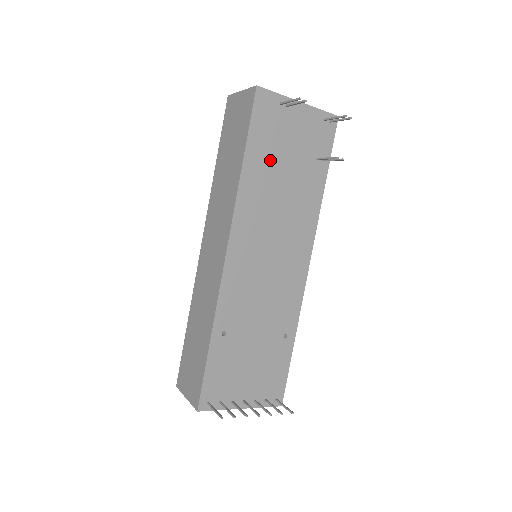
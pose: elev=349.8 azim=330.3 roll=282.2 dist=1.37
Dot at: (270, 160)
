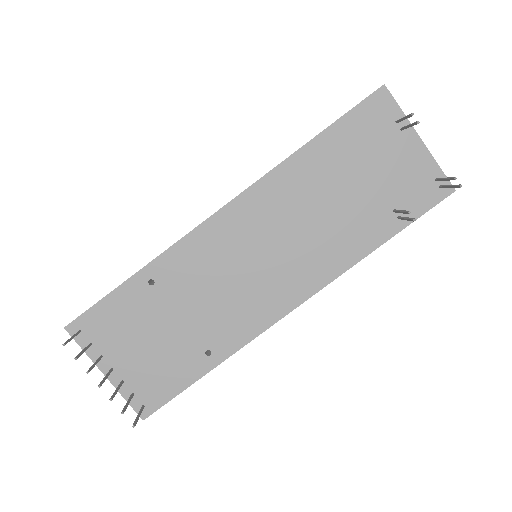
Dot at: (340, 165)
